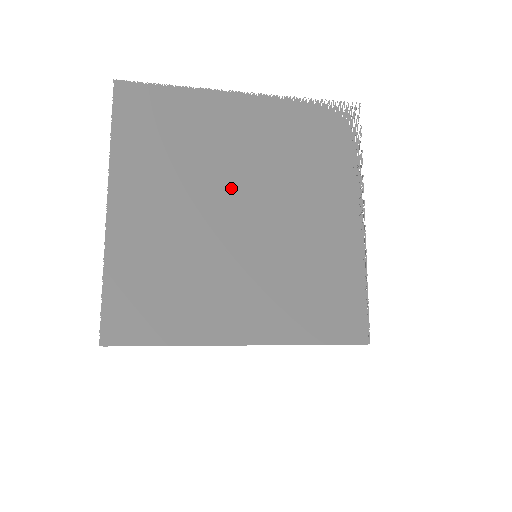
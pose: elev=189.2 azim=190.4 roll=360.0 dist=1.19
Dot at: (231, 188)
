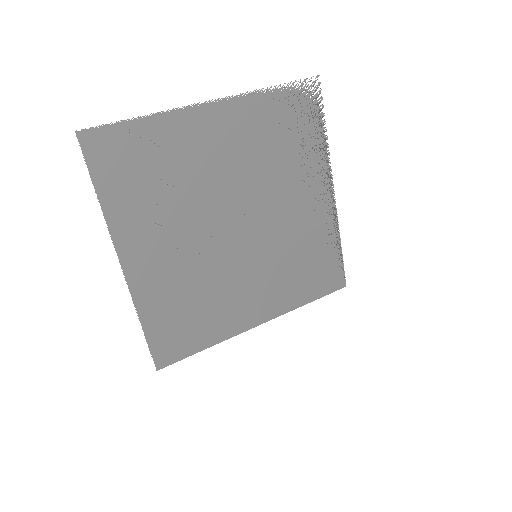
Dot at: (223, 206)
